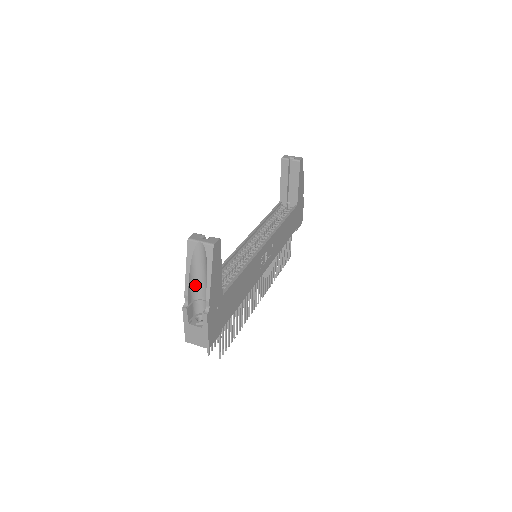
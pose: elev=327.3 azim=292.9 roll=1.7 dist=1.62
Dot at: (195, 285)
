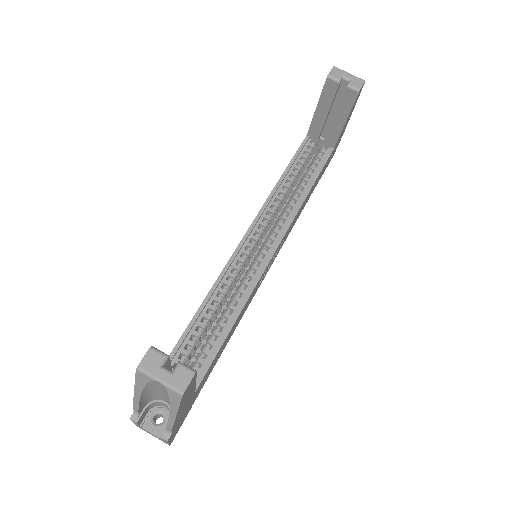
Dot at: (151, 395)
